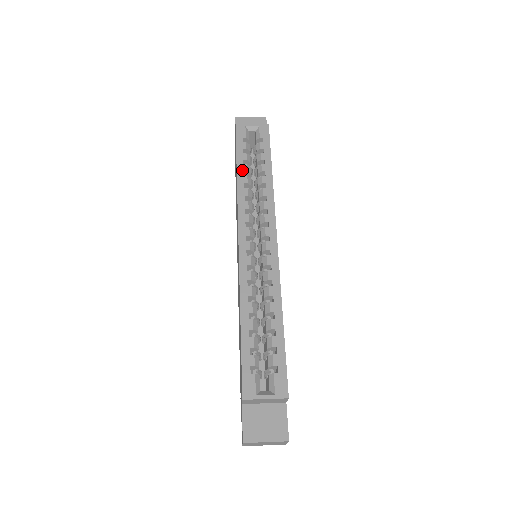
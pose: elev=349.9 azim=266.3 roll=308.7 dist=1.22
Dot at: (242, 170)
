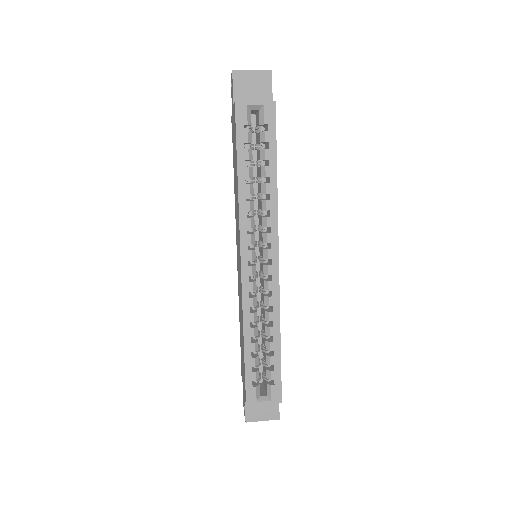
Dot at: (244, 176)
